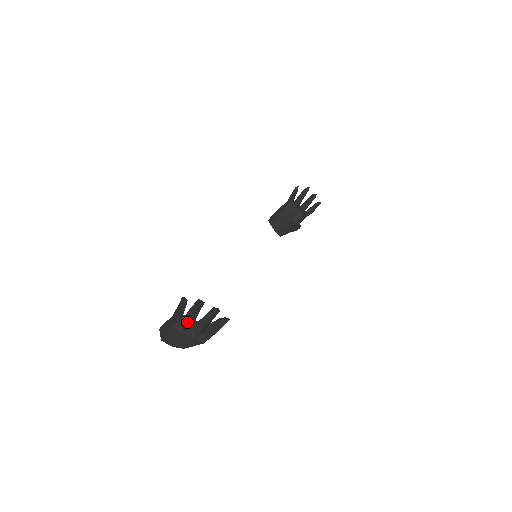
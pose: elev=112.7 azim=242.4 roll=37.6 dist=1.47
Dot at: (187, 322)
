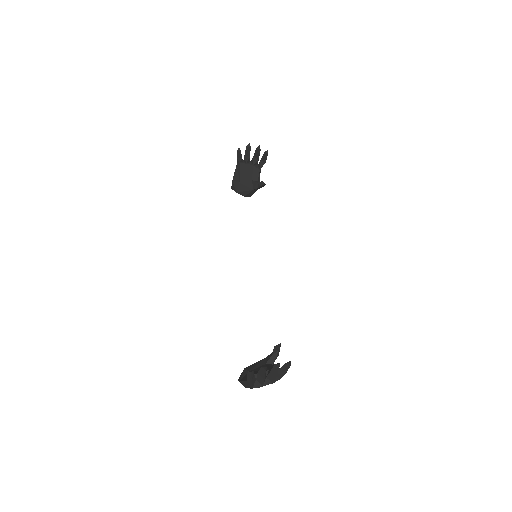
Dot at: (262, 382)
